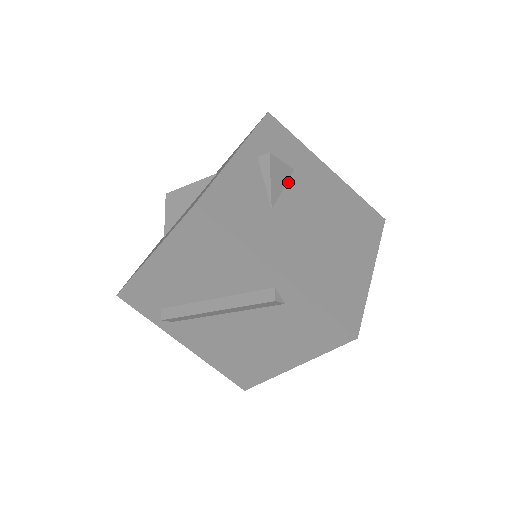
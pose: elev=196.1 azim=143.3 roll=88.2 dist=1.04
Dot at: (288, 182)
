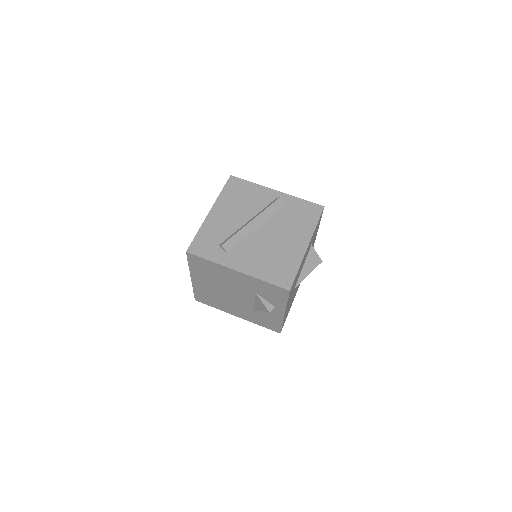
Dot at: occluded
